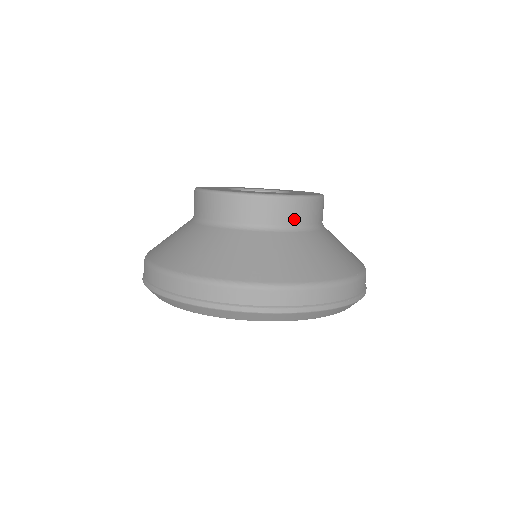
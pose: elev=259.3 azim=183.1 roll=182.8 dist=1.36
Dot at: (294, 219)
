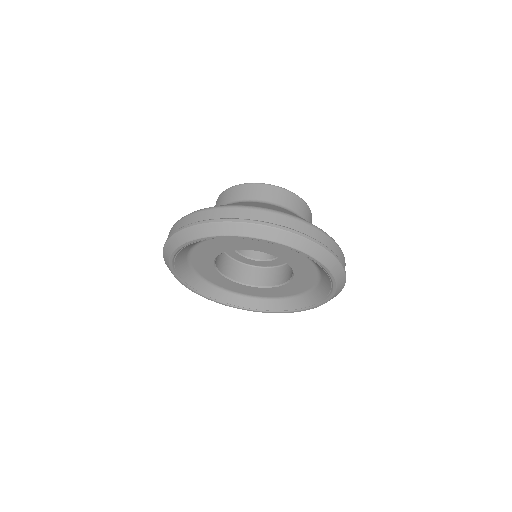
Dot at: (297, 209)
